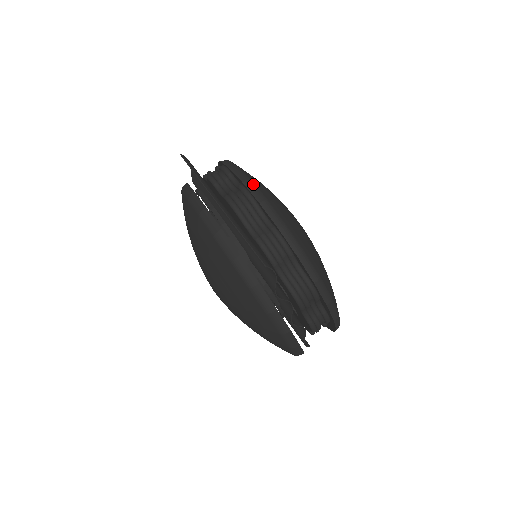
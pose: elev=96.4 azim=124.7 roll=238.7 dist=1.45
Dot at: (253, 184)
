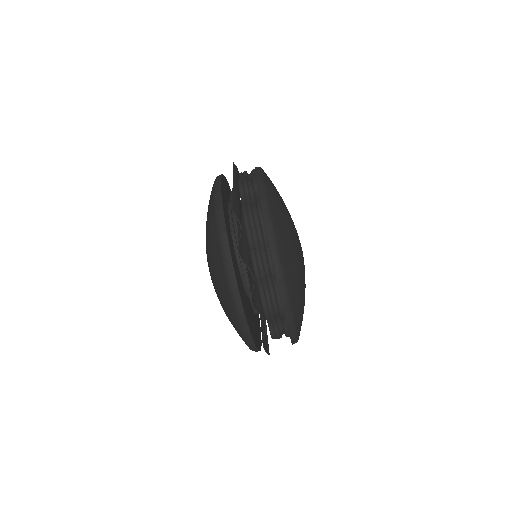
Dot at: (262, 174)
